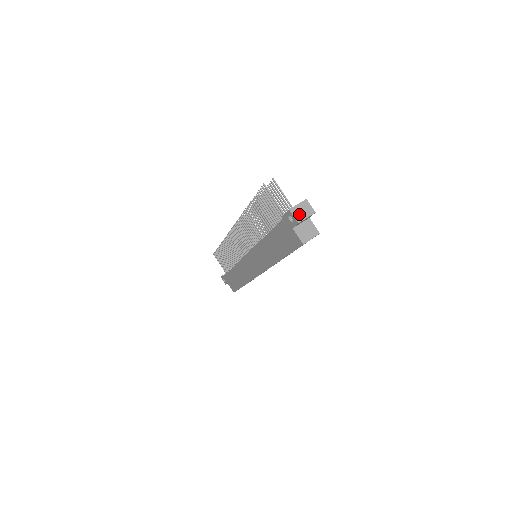
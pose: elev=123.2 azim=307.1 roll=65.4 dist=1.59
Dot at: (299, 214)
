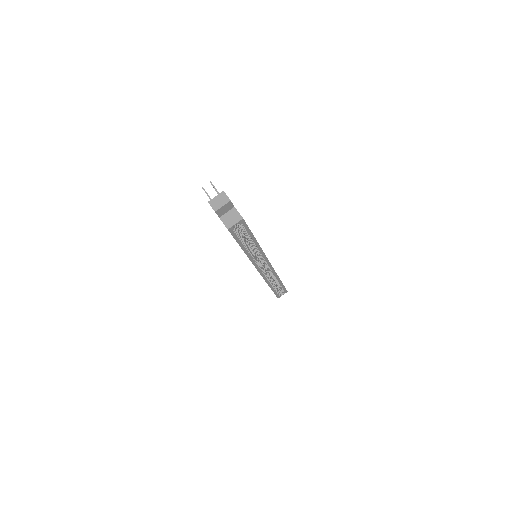
Dot at: (216, 204)
